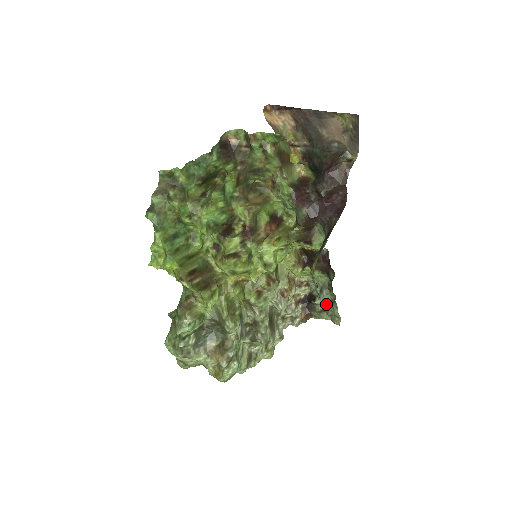
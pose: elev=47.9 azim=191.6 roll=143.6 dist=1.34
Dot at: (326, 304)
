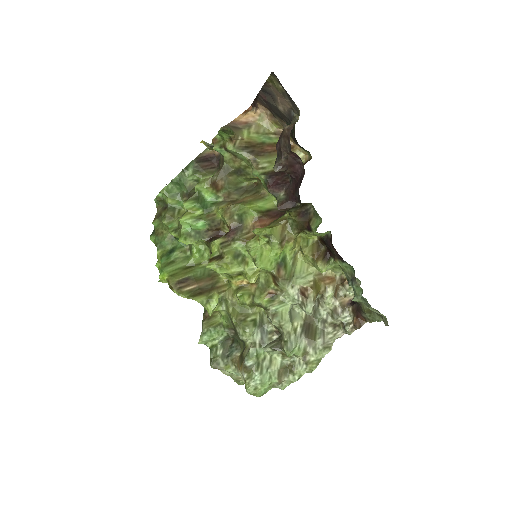
Dot at: occluded
